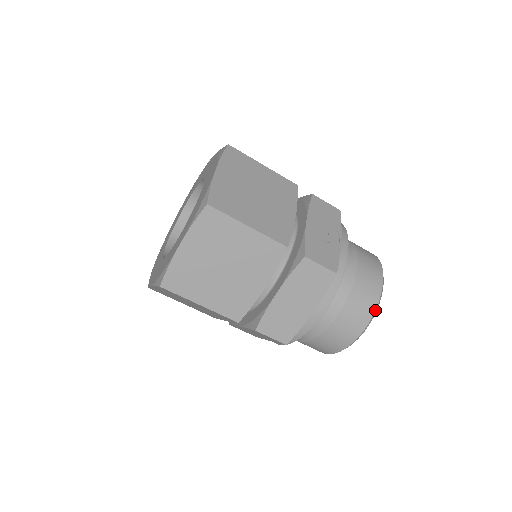
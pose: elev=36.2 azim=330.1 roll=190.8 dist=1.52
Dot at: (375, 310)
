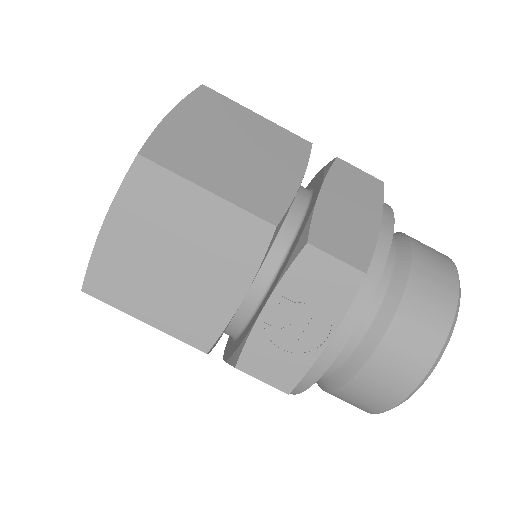
Dot at: (385, 411)
